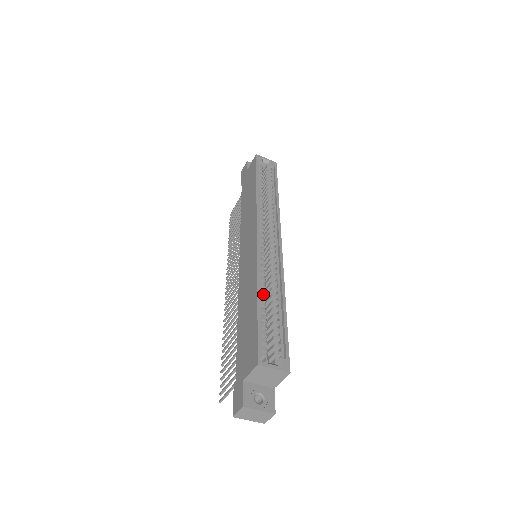
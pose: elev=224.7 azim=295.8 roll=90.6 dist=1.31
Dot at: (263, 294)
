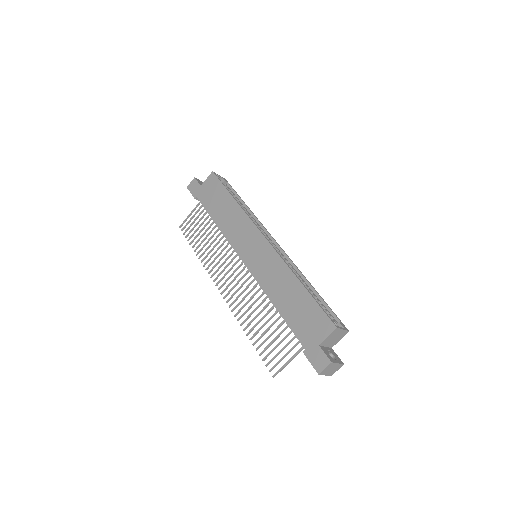
Dot at: occluded
